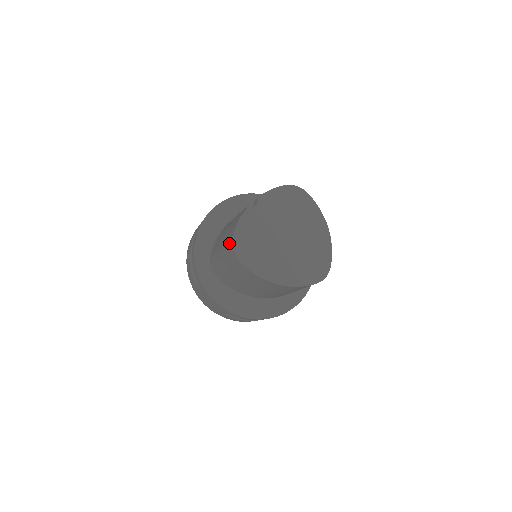
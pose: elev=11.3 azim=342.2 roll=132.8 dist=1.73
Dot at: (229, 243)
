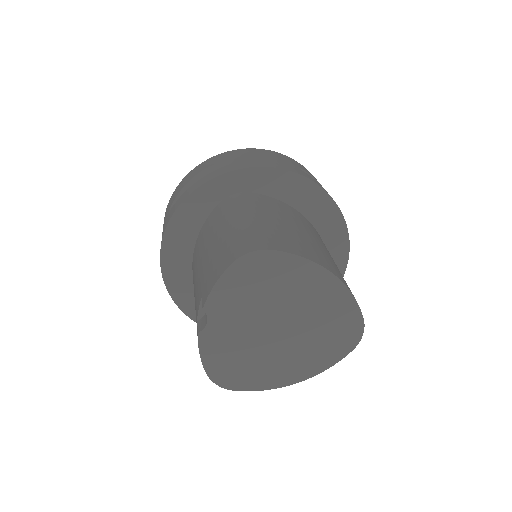
Dot at: occluded
